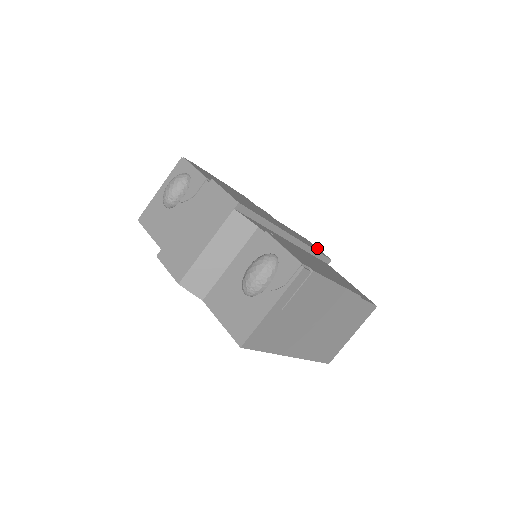
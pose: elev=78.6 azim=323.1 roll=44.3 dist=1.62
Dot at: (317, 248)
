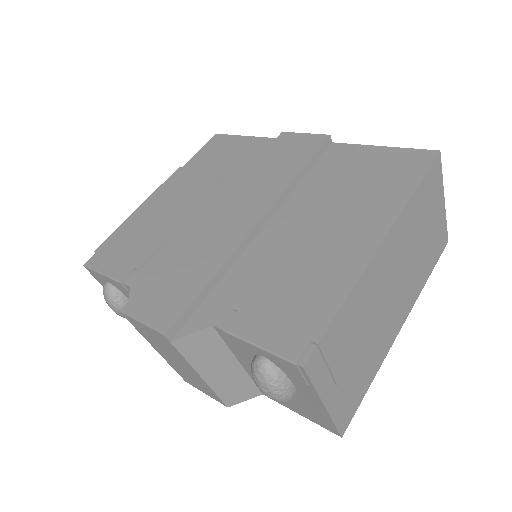
Dot at: (301, 137)
